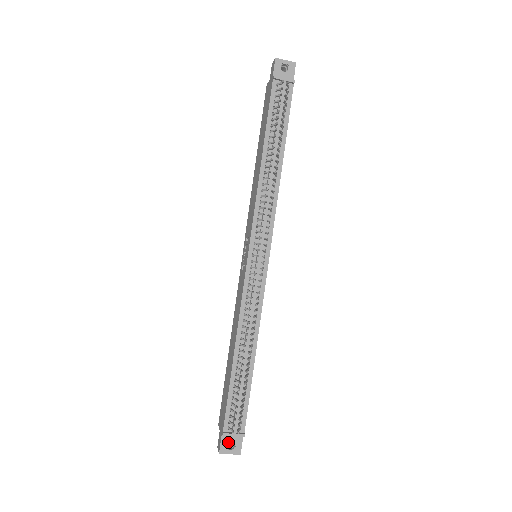
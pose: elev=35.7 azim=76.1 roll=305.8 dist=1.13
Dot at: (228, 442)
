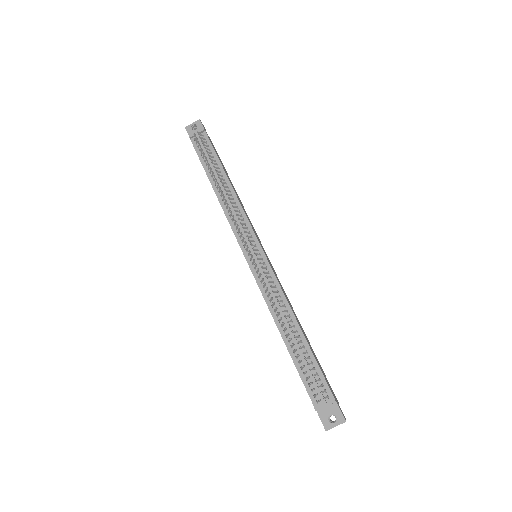
Dot at: (327, 416)
